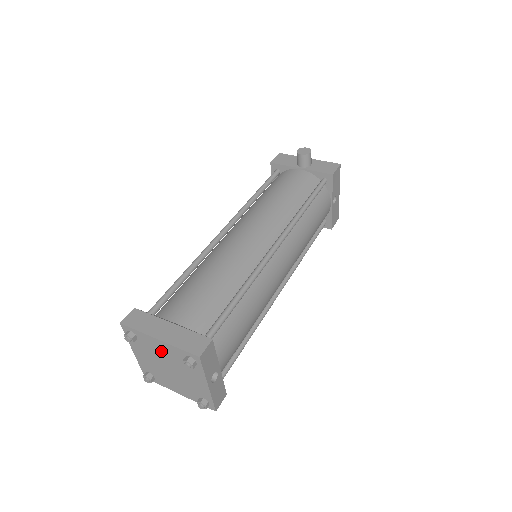
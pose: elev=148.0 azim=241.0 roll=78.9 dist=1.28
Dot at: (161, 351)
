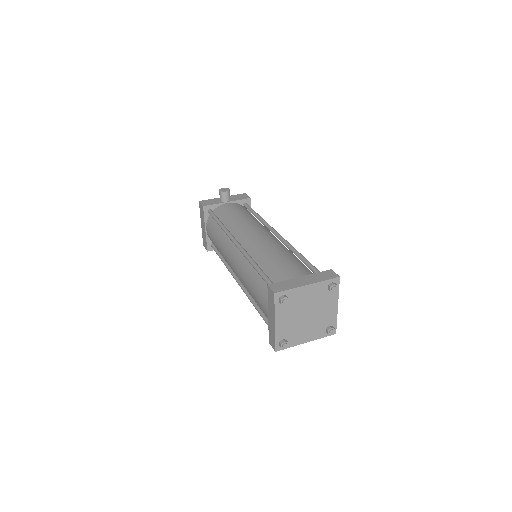
Dot at: (306, 298)
